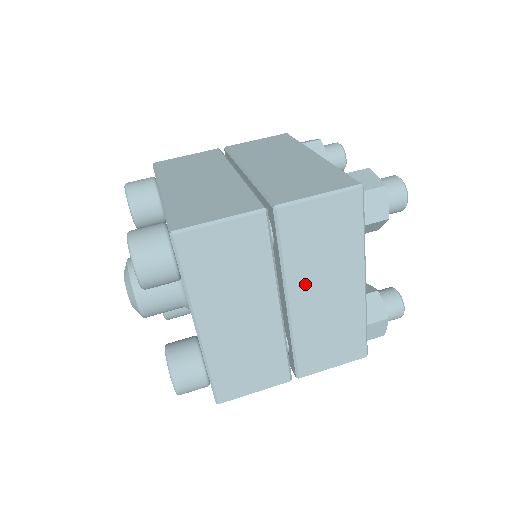
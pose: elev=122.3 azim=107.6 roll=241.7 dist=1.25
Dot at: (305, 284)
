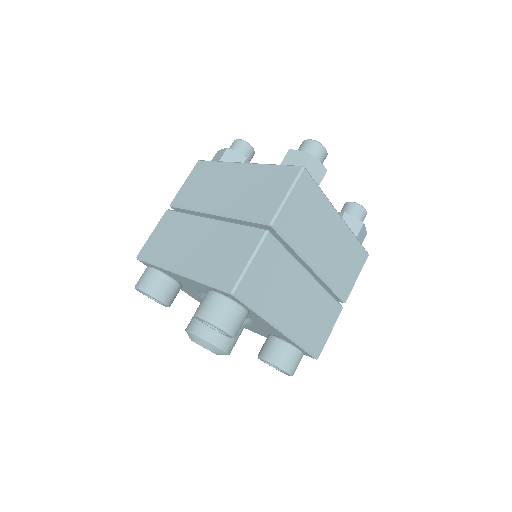
Dot at: (314, 249)
